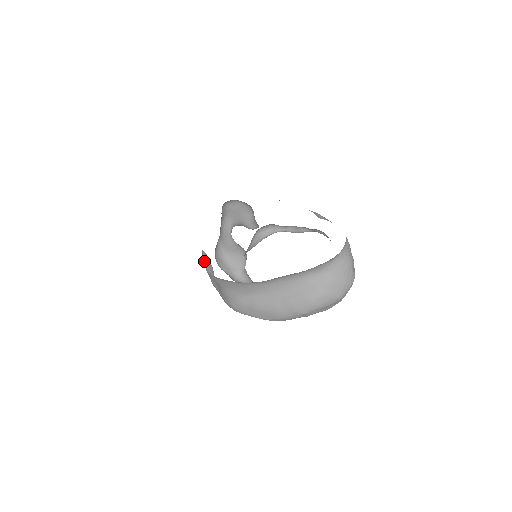
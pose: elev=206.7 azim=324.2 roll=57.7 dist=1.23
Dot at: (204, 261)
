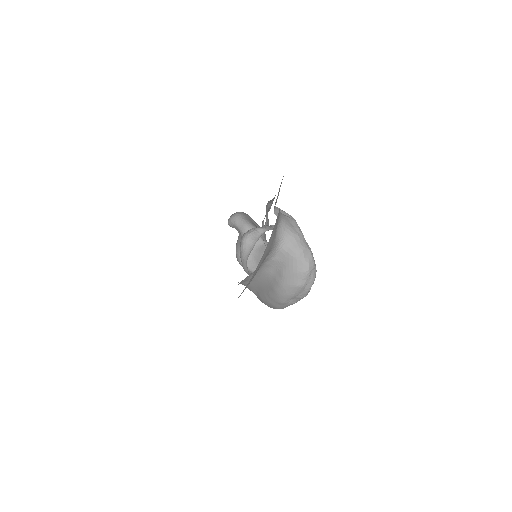
Dot at: occluded
